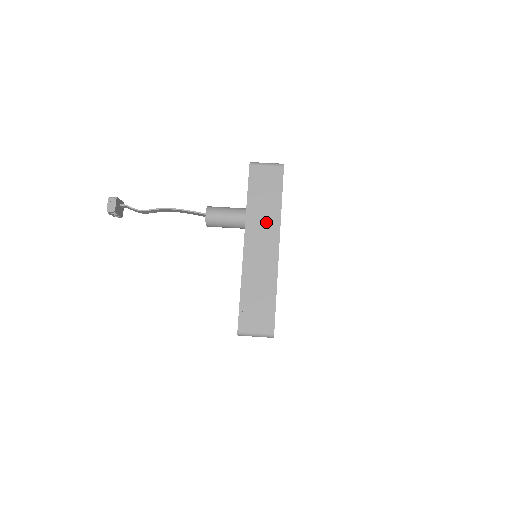
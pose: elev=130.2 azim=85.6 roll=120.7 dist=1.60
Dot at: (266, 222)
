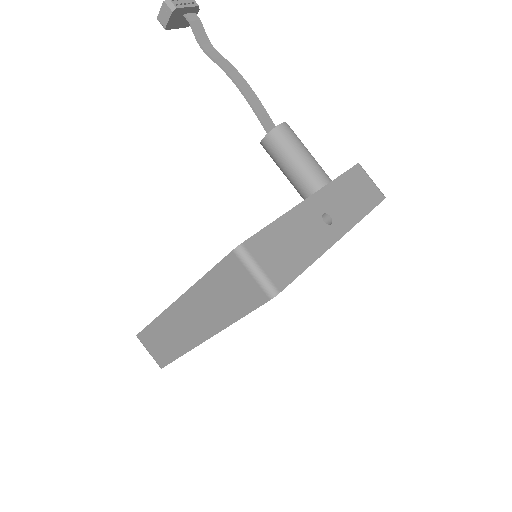
Dot at: (208, 313)
